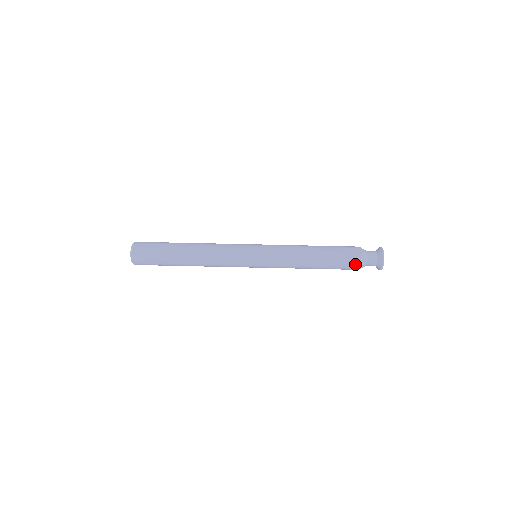
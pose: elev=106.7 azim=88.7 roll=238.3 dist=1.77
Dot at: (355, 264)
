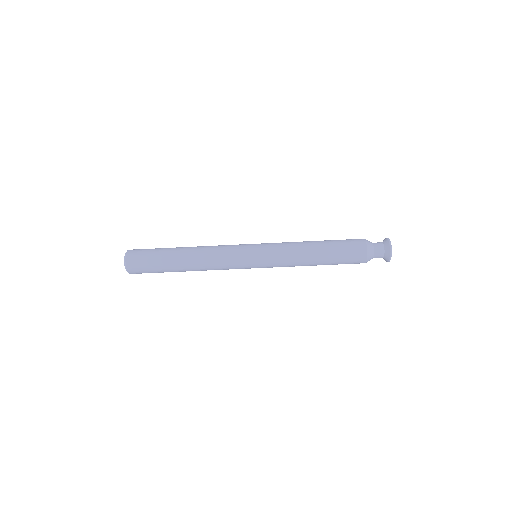
Dot at: occluded
